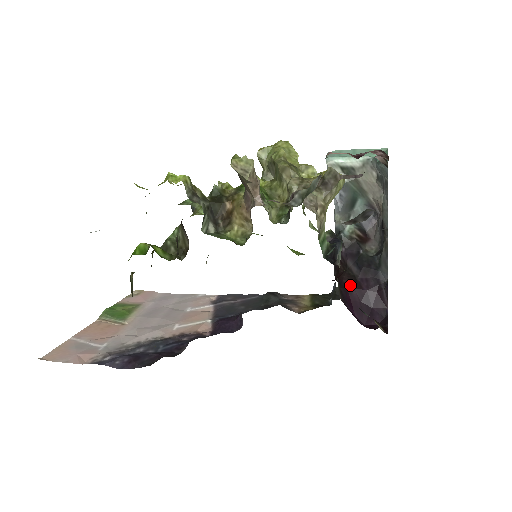
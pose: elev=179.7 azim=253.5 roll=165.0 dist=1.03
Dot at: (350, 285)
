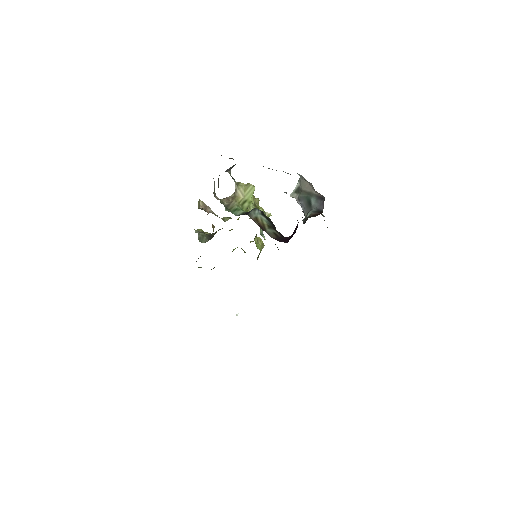
Dot at: occluded
